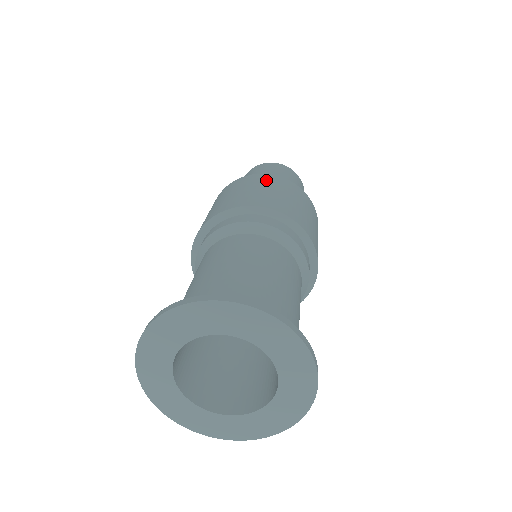
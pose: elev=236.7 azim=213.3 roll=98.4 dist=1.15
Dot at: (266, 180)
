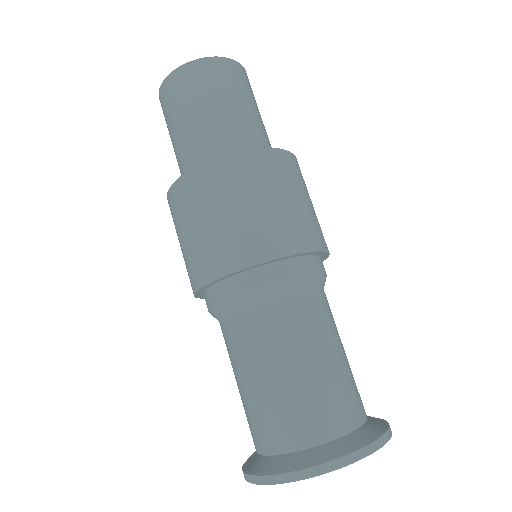
Dot at: (280, 170)
